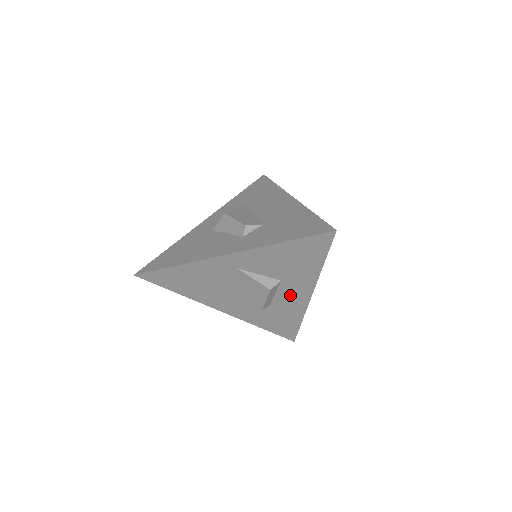
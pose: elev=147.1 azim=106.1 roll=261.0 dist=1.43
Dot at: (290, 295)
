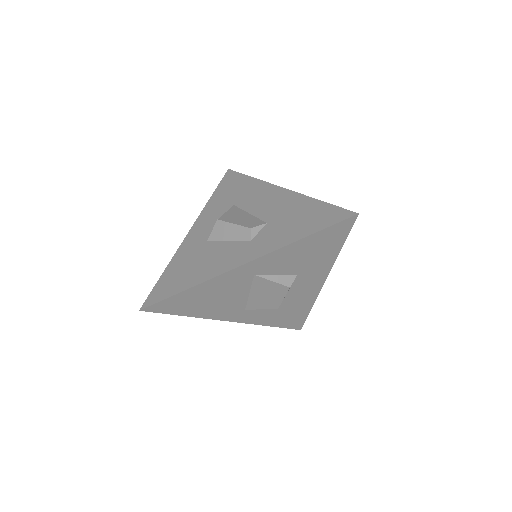
Dot at: (303, 287)
